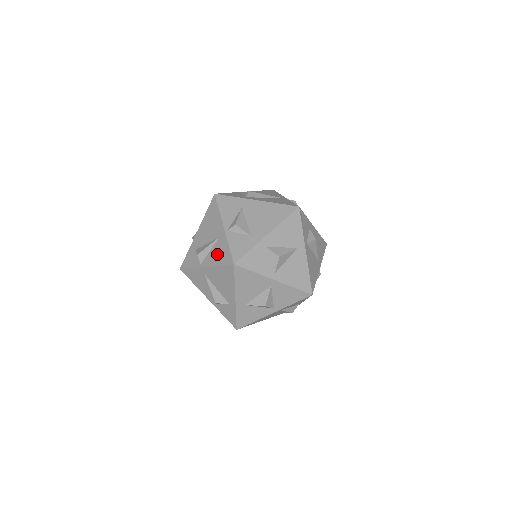
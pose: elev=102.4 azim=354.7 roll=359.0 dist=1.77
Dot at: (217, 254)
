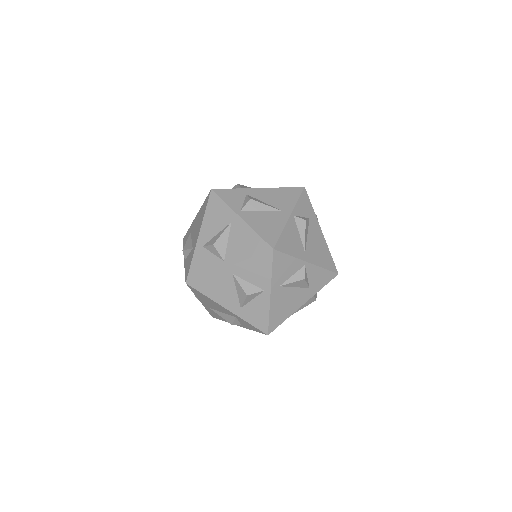
Dot at: occluded
